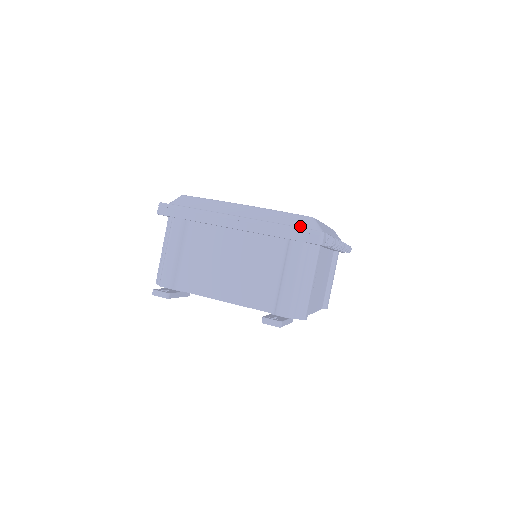
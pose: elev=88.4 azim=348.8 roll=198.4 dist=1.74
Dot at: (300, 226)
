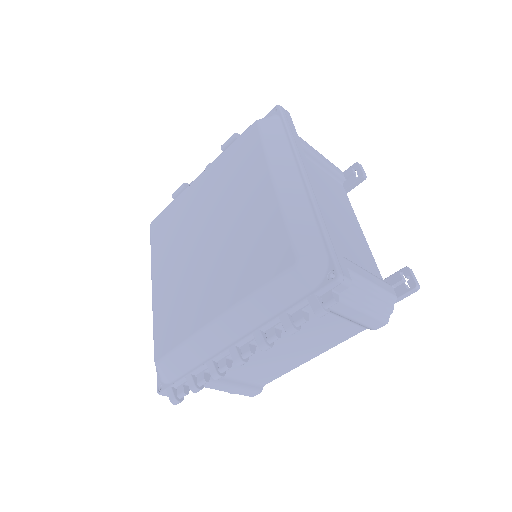
Dot at: occluded
